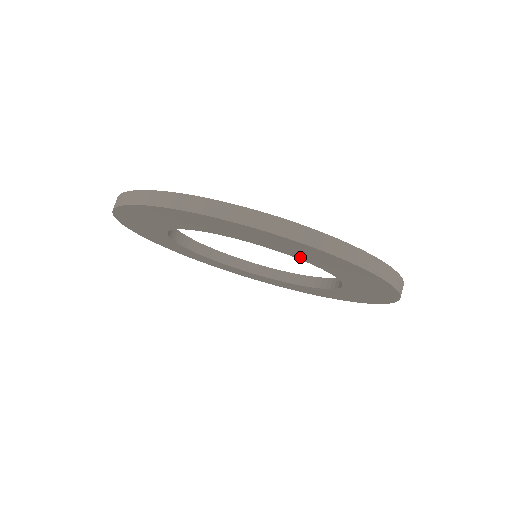
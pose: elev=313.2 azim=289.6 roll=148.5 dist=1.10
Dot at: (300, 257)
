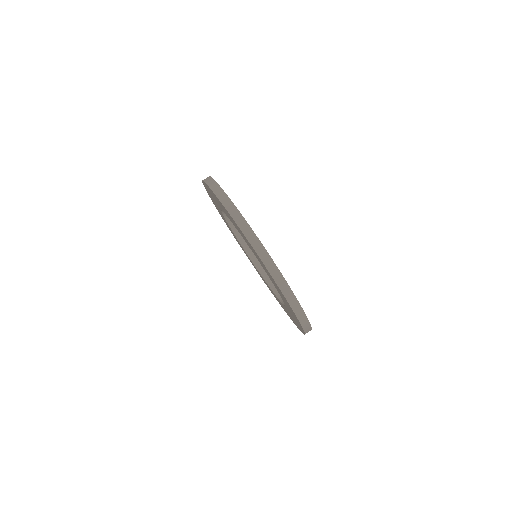
Dot at: occluded
